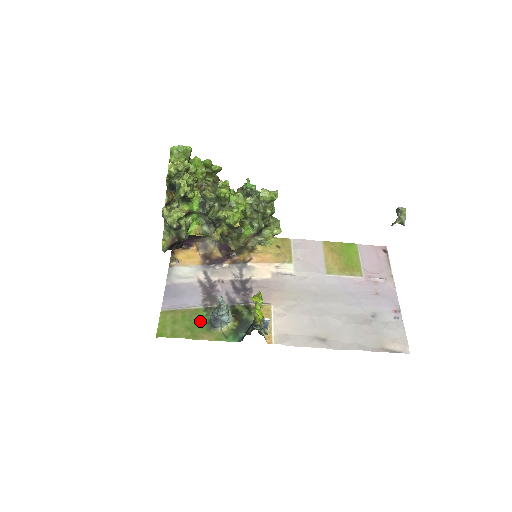
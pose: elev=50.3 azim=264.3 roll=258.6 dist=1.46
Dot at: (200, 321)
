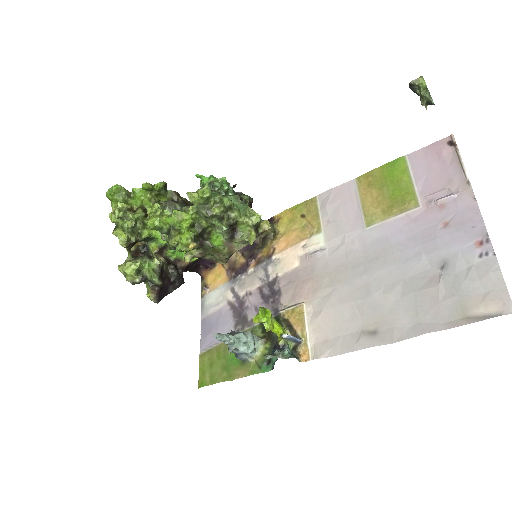
Dot at: (233, 355)
